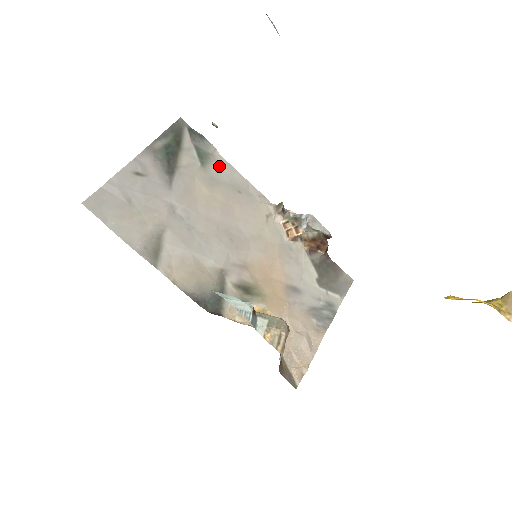
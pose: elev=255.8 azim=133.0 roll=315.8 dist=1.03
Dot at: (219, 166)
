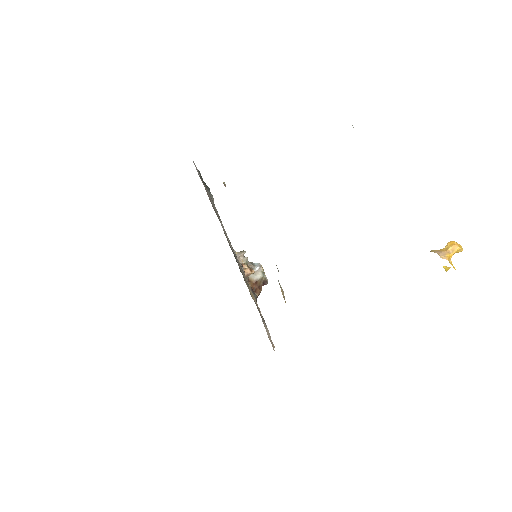
Dot at: (216, 209)
